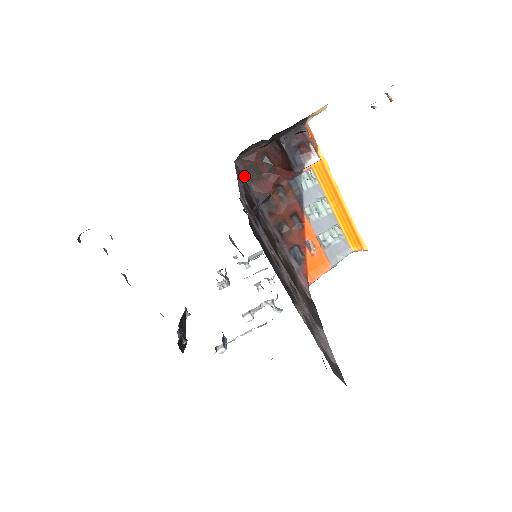
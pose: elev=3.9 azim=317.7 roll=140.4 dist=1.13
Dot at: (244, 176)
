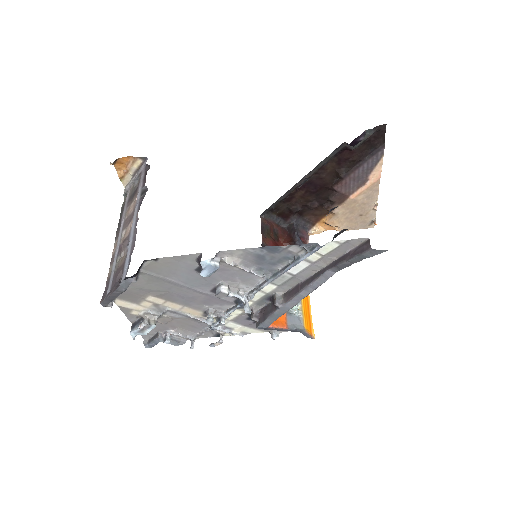
Dot at: (261, 226)
